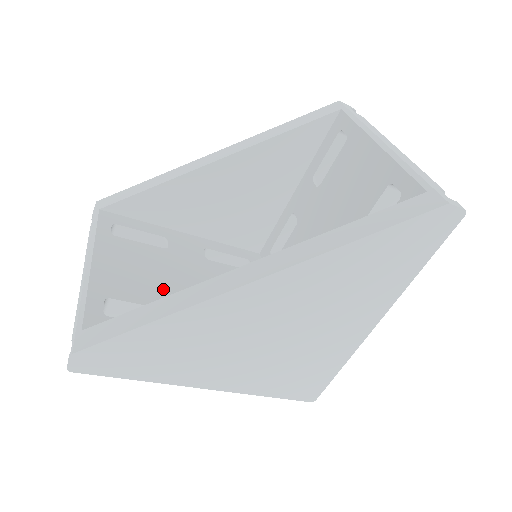
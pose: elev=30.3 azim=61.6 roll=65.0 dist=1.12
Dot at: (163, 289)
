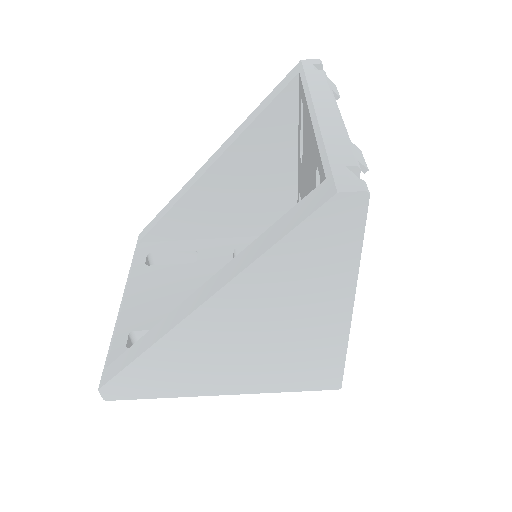
Dot at: occluded
